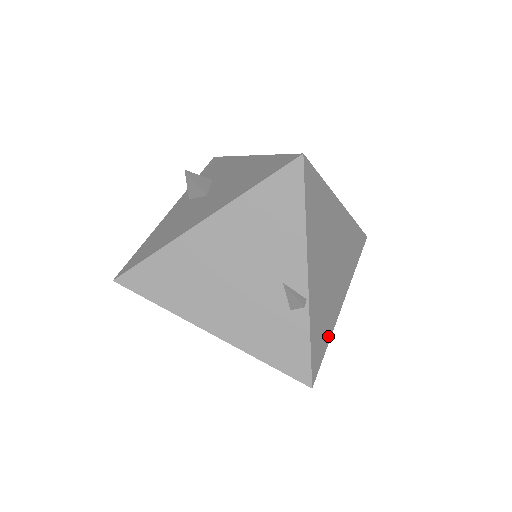
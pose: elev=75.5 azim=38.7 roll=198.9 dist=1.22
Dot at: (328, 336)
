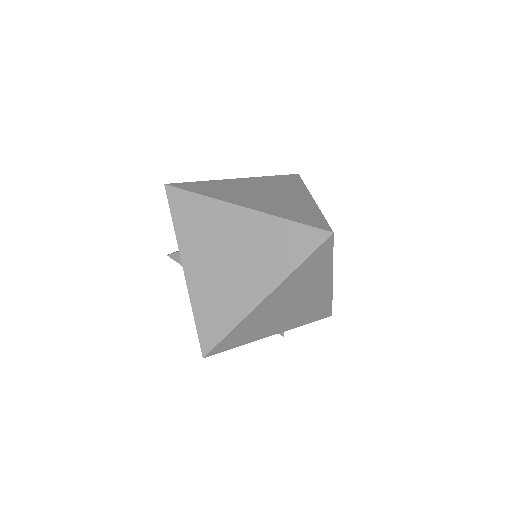
Dot at: (328, 301)
